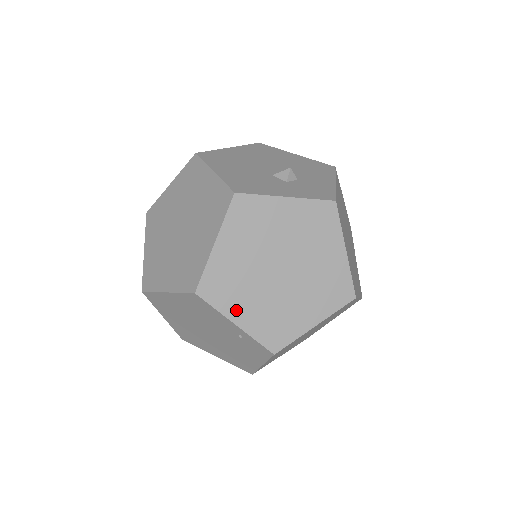
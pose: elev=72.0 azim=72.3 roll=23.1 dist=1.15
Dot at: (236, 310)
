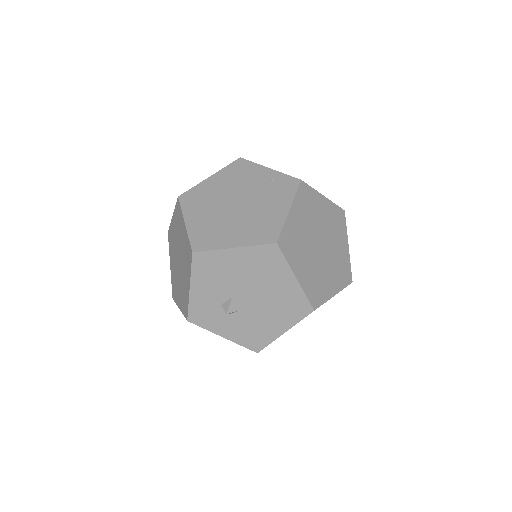
Dot at: occluded
